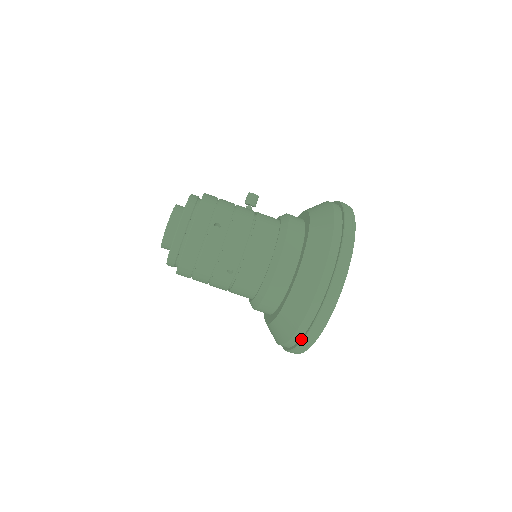
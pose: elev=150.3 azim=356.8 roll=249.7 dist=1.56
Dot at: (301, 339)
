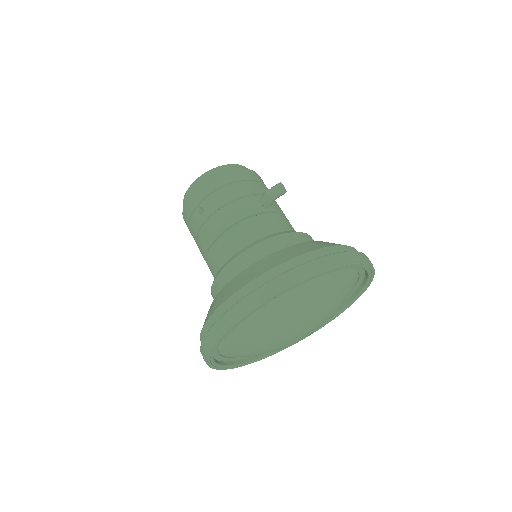
Dot at: occluded
